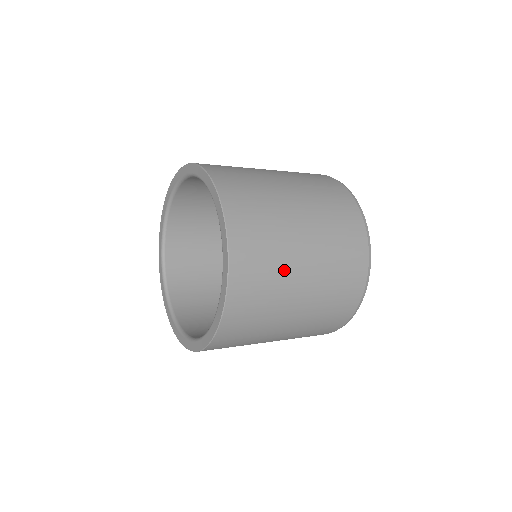
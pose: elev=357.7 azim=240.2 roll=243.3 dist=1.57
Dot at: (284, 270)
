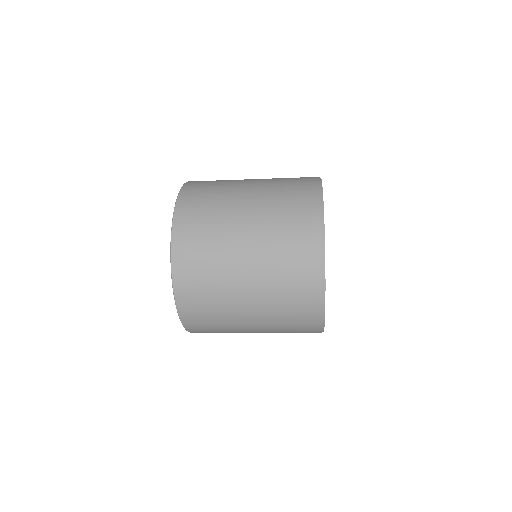
Dot at: (229, 186)
